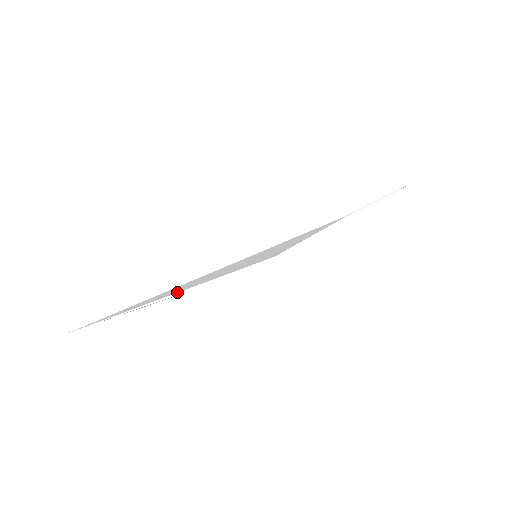
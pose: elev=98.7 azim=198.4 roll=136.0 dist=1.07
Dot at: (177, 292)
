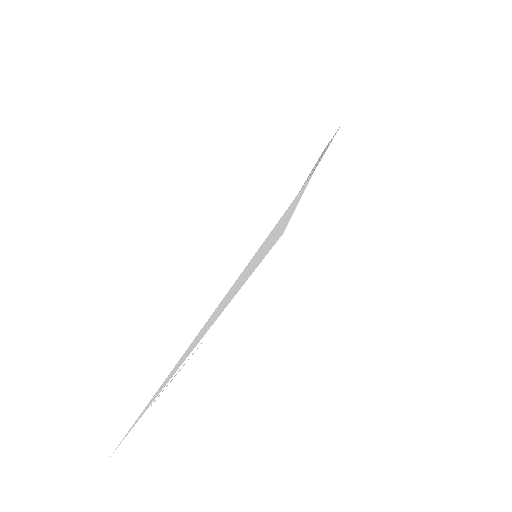
Dot at: (208, 329)
